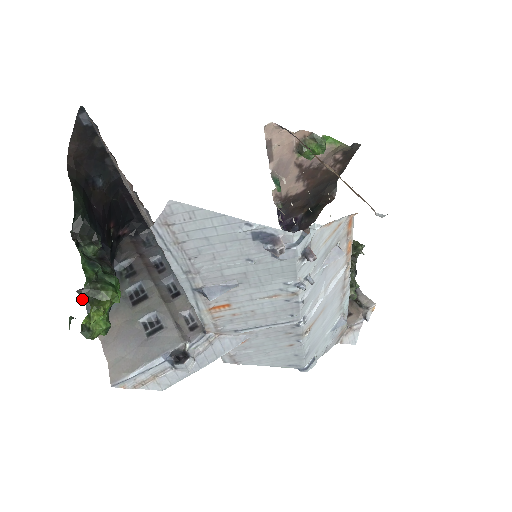
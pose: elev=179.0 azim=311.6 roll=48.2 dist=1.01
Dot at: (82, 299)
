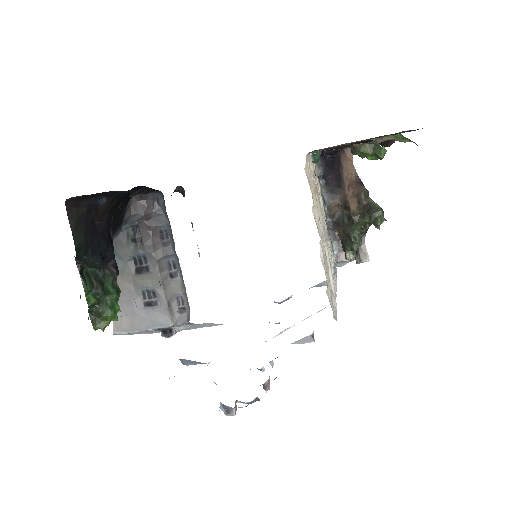
Dot at: occluded
